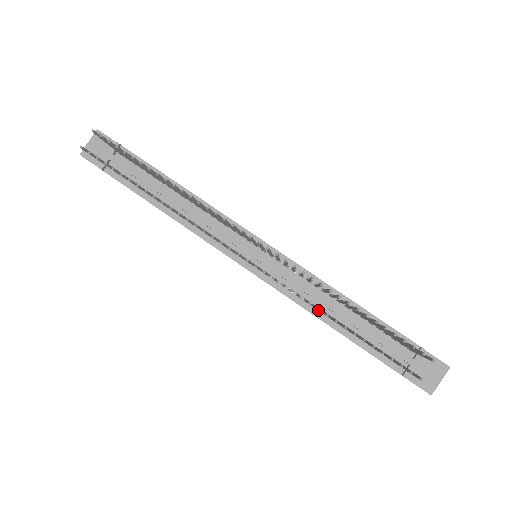
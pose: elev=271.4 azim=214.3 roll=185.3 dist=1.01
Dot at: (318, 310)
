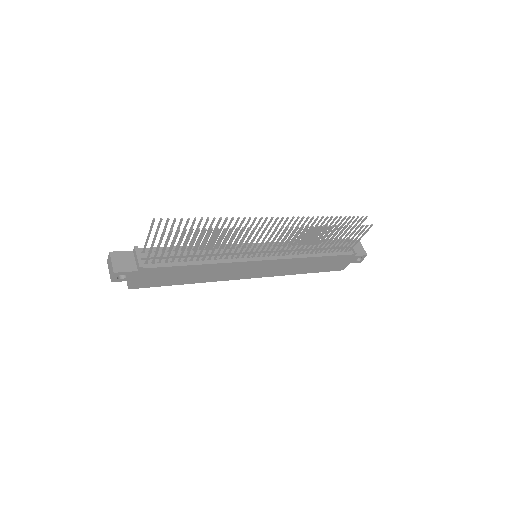
Dot at: occluded
